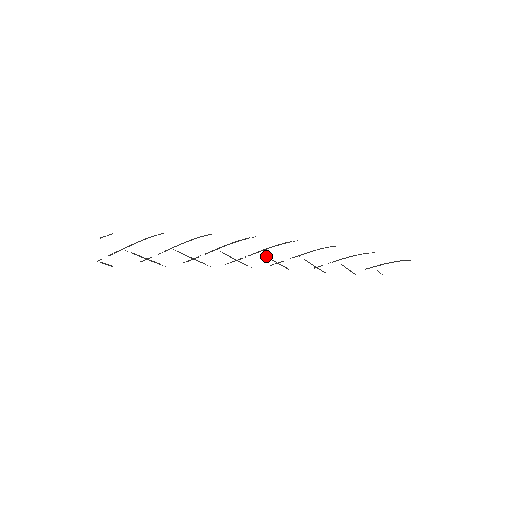
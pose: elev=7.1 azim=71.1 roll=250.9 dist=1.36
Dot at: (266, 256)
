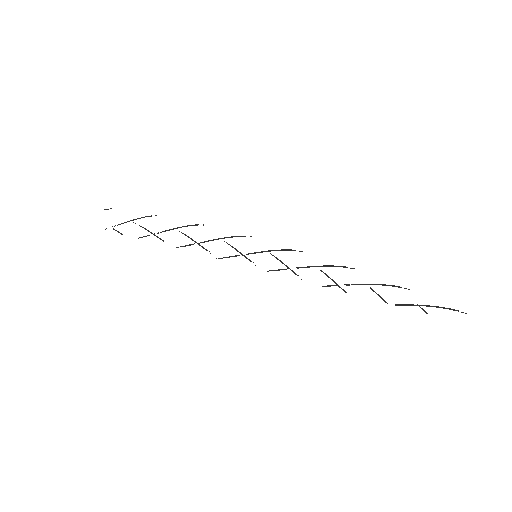
Dot at: (274, 256)
